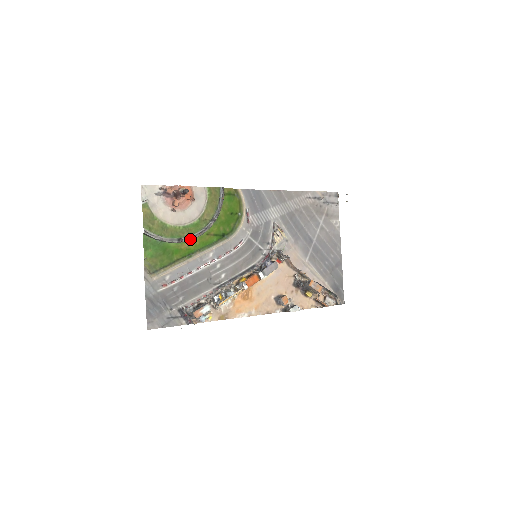
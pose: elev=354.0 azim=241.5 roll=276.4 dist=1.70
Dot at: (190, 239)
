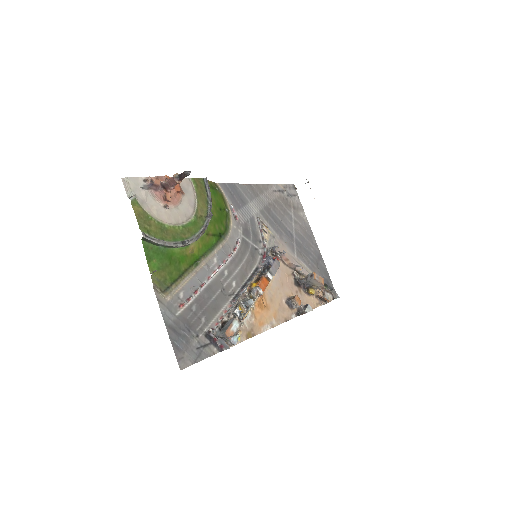
Dot at: (194, 241)
